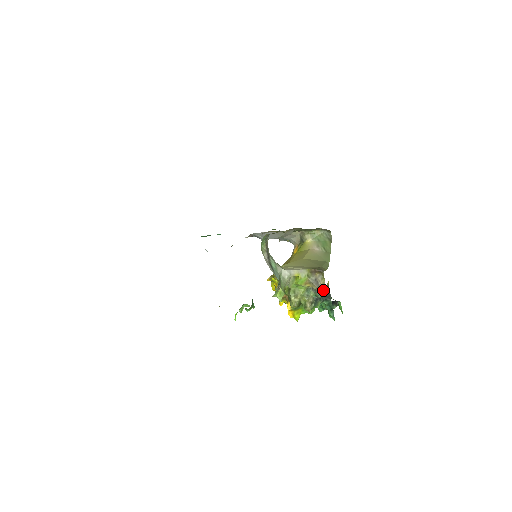
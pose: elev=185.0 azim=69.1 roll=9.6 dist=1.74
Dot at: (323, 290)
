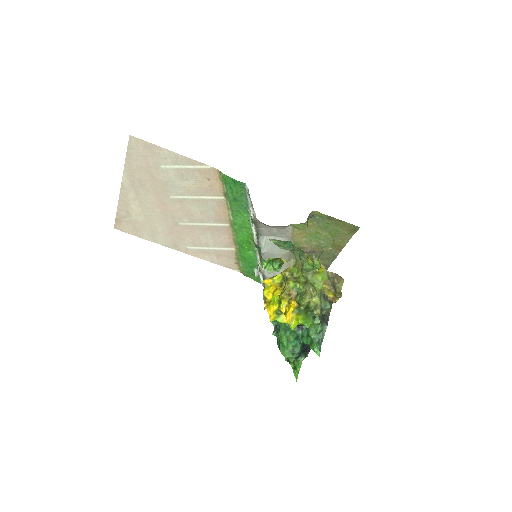
Dot at: (340, 296)
